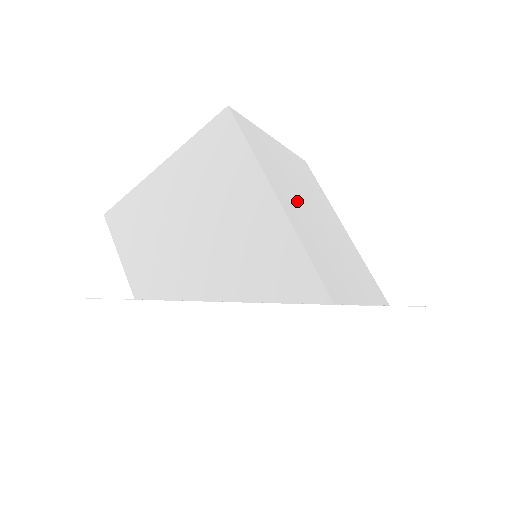
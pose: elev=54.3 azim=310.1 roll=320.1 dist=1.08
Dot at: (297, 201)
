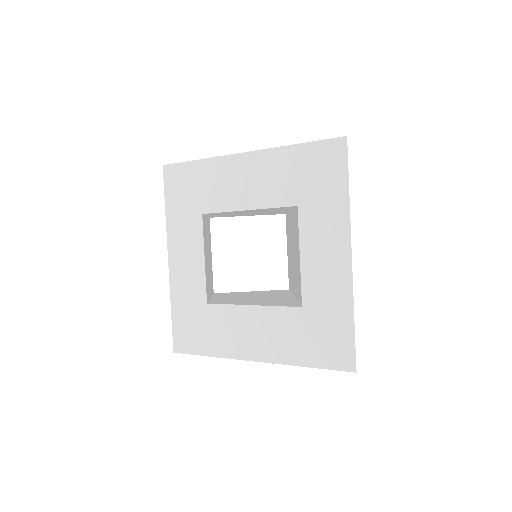
Dot at: occluded
